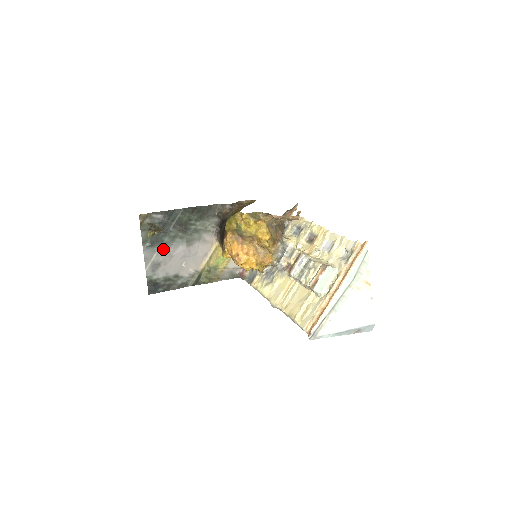
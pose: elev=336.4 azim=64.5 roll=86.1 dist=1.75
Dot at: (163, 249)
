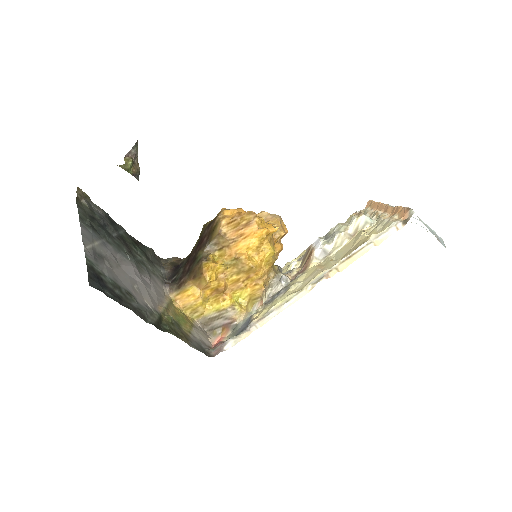
Dot at: (106, 247)
